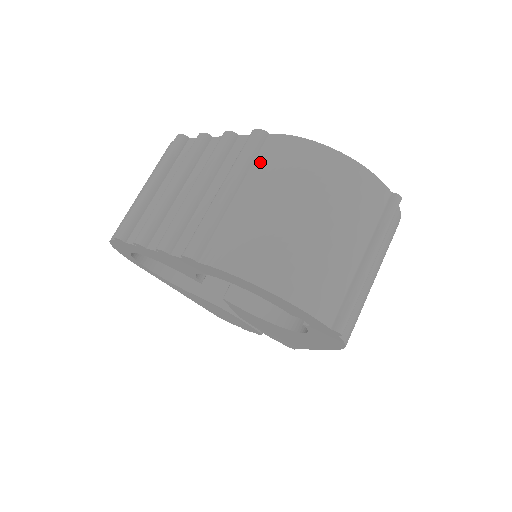
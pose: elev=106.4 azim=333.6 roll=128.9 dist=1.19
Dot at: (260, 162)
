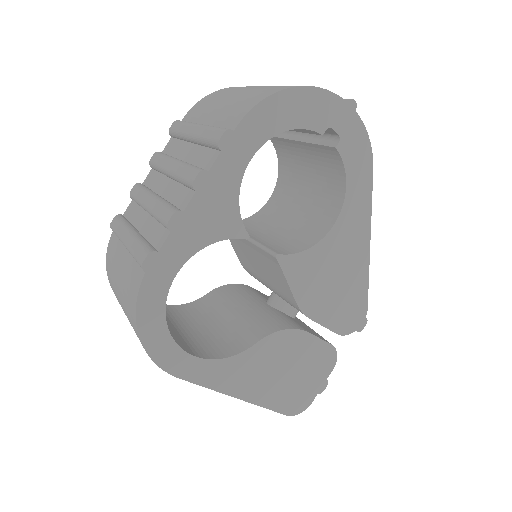
Dot at: (195, 116)
